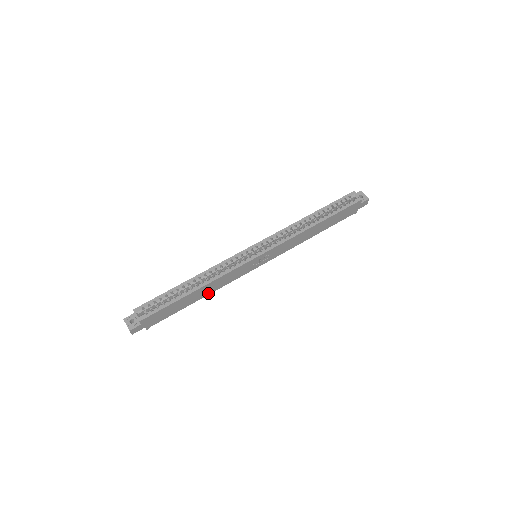
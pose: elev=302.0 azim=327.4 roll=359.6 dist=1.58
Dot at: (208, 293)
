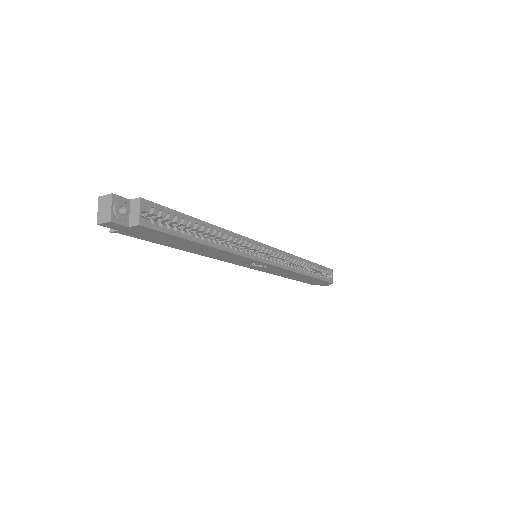
Dot at: (198, 252)
